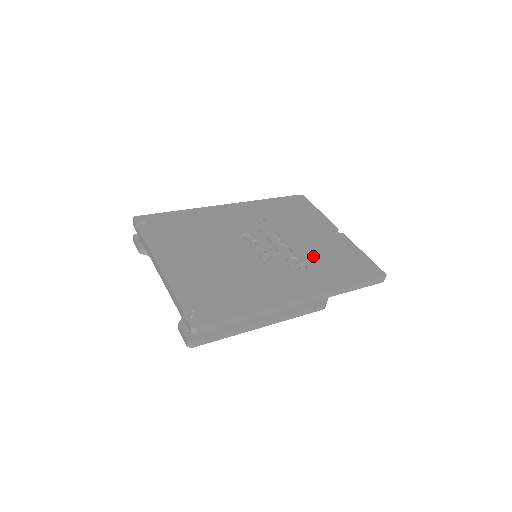
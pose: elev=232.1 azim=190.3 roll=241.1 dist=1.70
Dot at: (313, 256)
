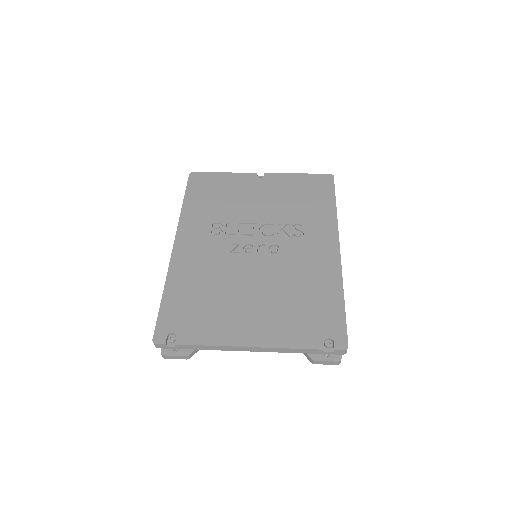
Dot at: (287, 212)
